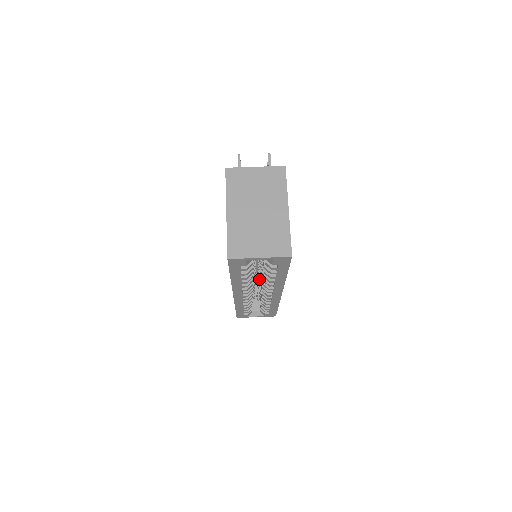
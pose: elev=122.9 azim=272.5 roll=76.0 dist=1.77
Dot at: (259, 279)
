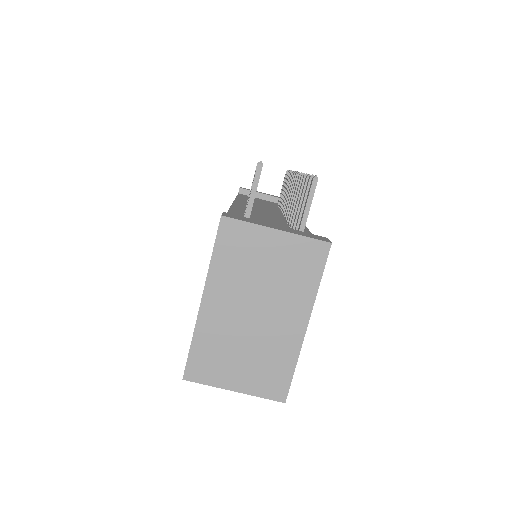
Dot at: occluded
